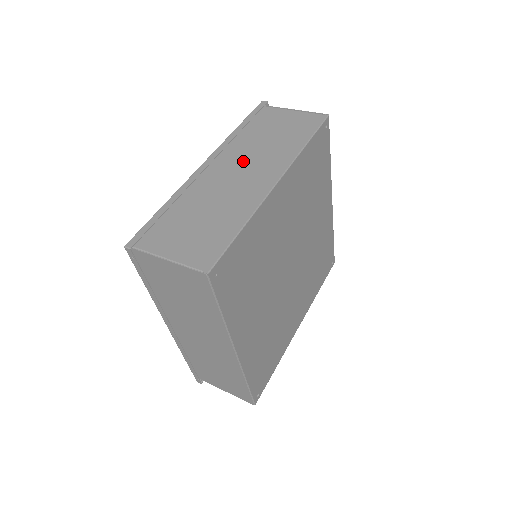
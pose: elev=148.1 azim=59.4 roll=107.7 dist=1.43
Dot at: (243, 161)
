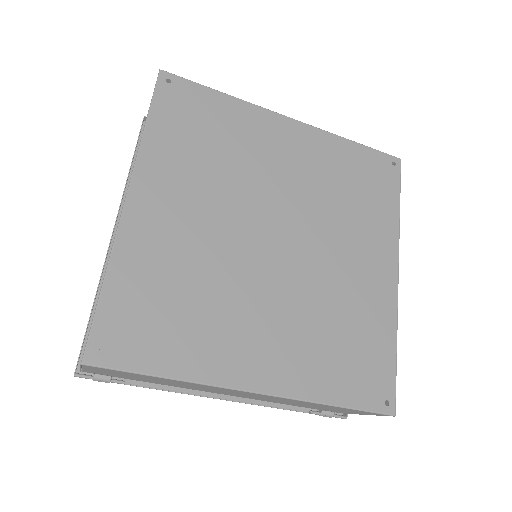
Dot at: occluded
